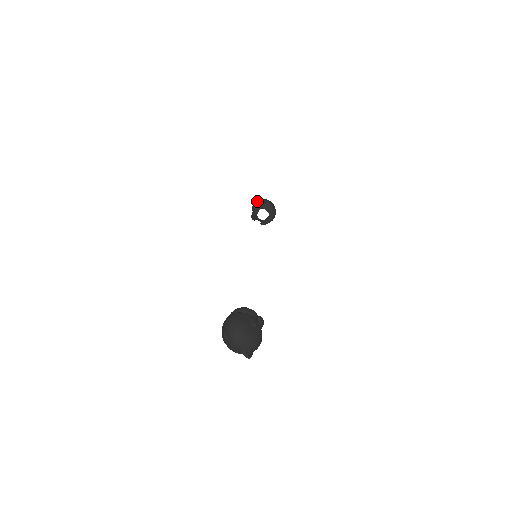
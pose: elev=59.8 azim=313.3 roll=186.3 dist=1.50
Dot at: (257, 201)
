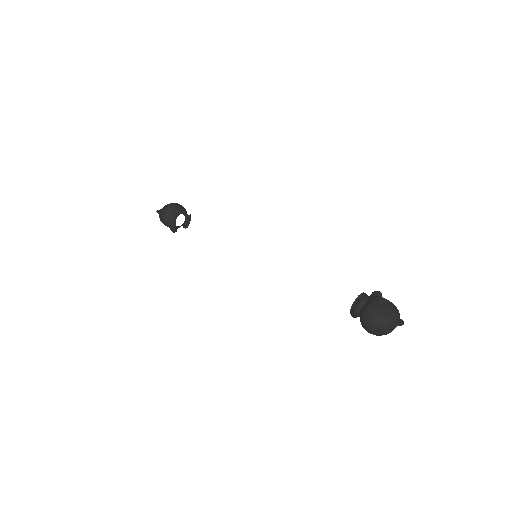
Dot at: (163, 216)
